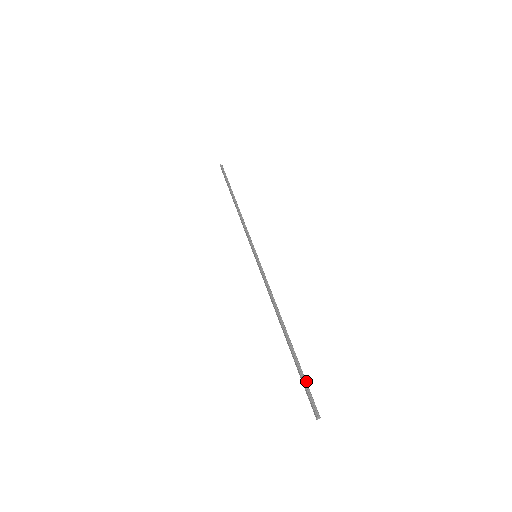
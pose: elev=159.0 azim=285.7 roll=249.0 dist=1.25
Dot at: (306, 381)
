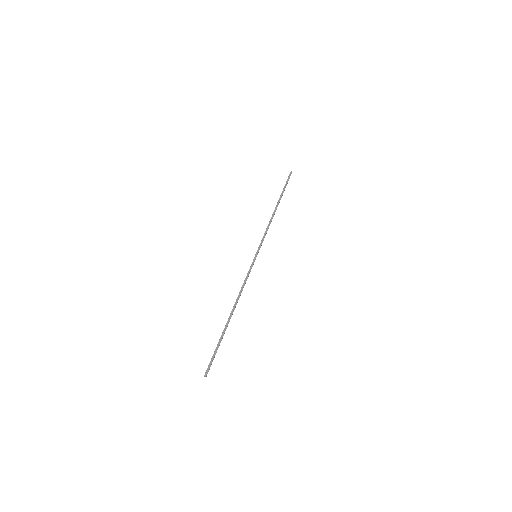
Dot at: (216, 352)
